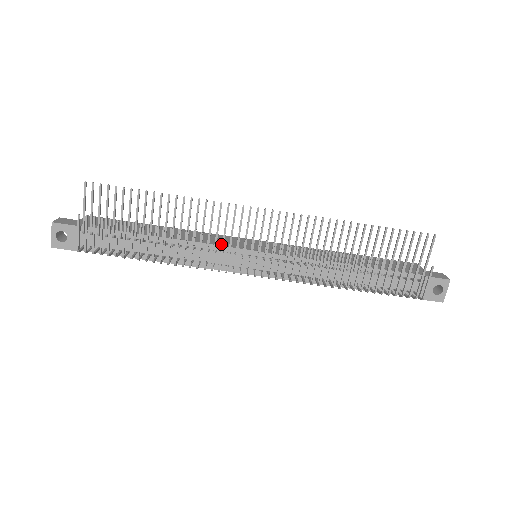
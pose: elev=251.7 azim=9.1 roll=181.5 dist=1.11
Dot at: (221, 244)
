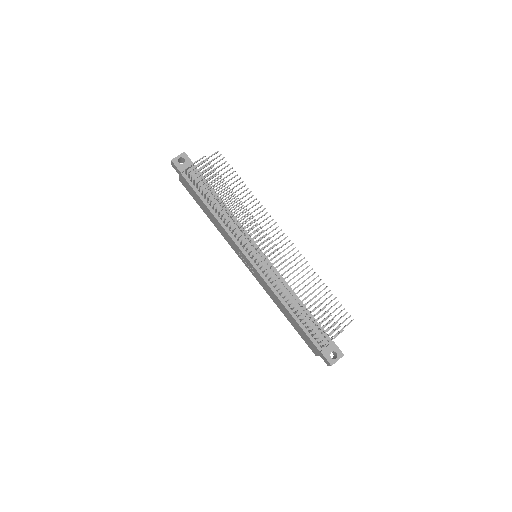
Dot at: (247, 233)
